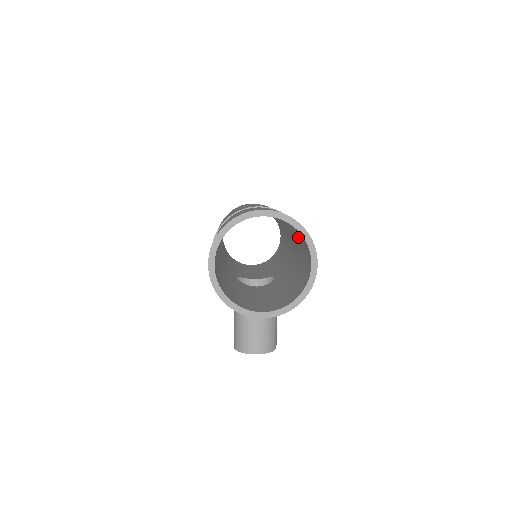
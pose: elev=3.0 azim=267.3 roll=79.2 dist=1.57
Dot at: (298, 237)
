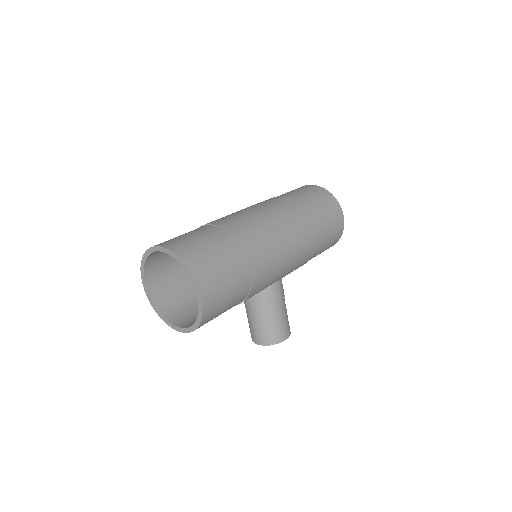
Dot at: occluded
